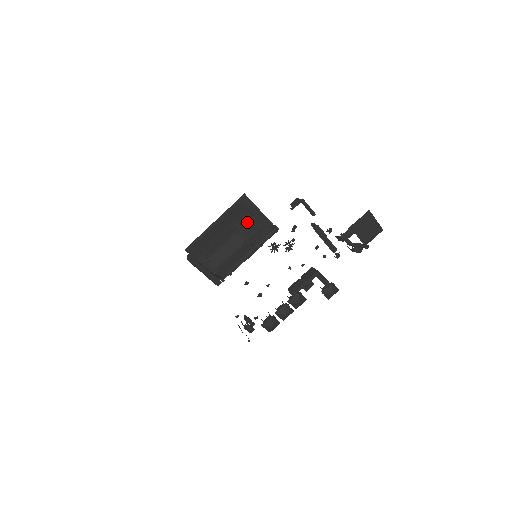
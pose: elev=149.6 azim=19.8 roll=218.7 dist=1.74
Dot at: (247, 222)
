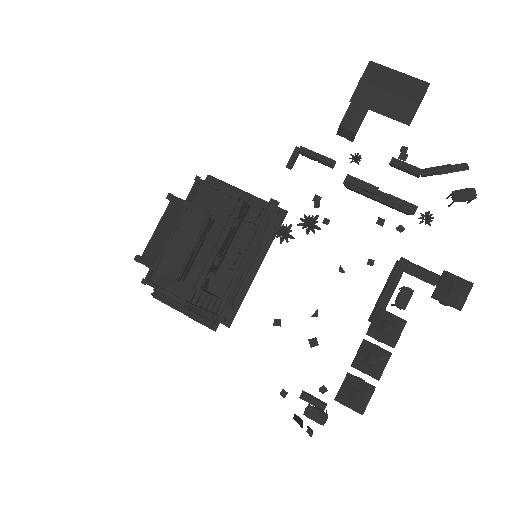
Dot at: (209, 199)
